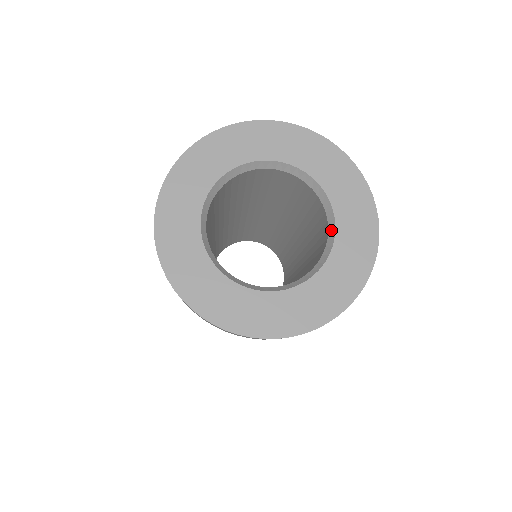
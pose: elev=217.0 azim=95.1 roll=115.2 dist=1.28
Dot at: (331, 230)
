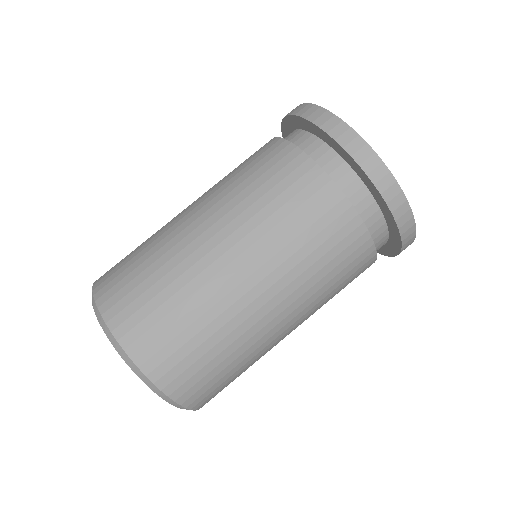
Dot at: occluded
